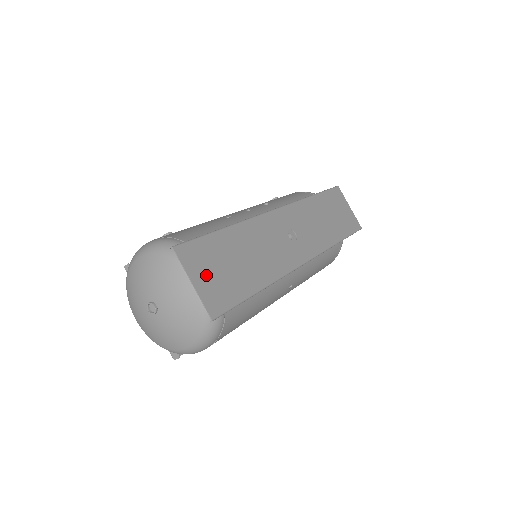
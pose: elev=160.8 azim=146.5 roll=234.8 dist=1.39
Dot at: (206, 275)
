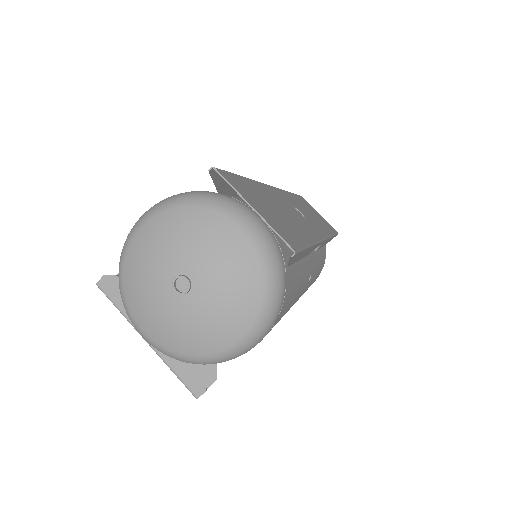
Dot at: (260, 207)
